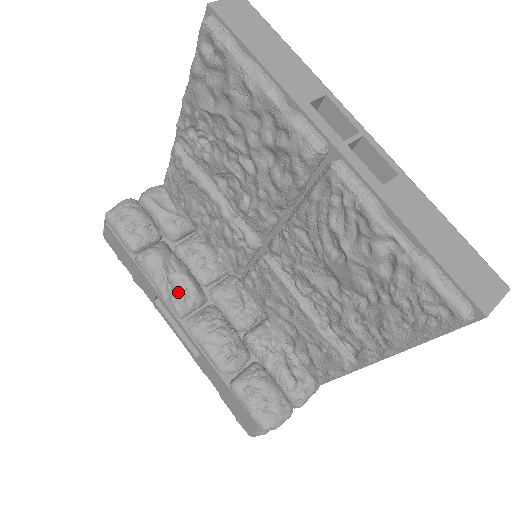
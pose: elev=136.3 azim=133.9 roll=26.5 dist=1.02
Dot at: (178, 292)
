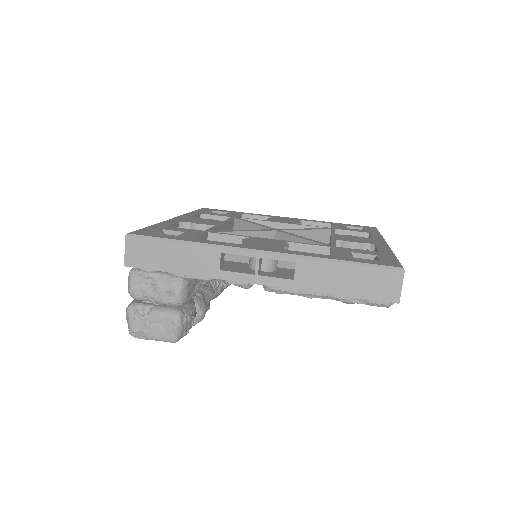
Dot at: (209, 303)
